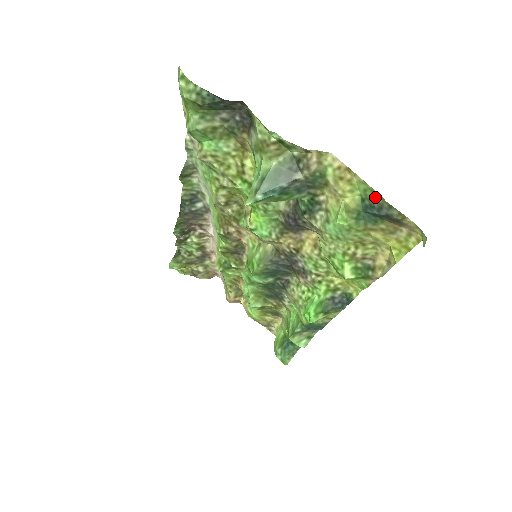
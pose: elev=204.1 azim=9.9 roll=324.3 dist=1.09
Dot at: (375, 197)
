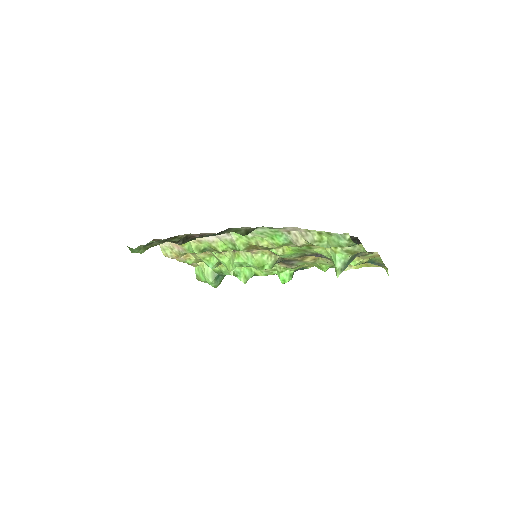
Dot at: (379, 261)
